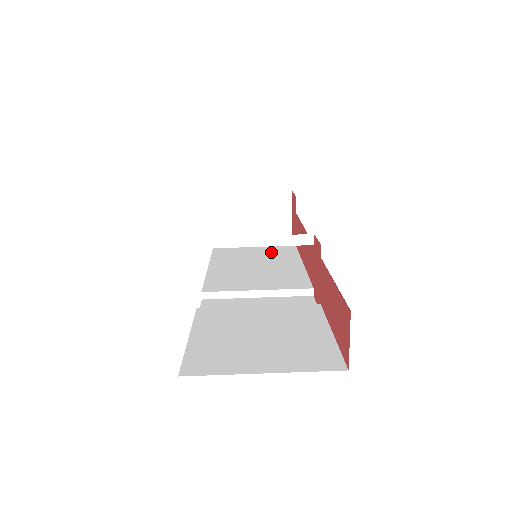
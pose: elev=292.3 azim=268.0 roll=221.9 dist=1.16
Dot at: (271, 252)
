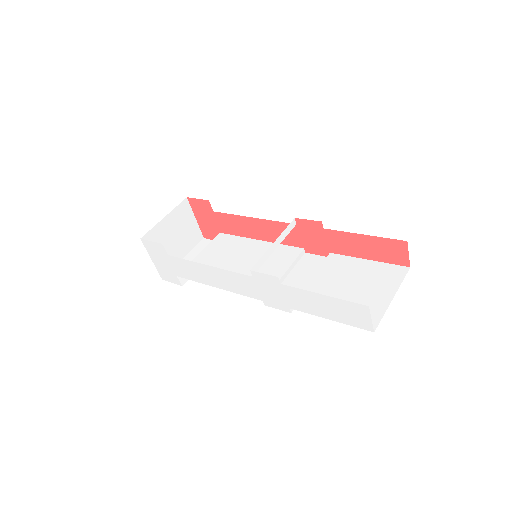
Dot at: (222, 249)
